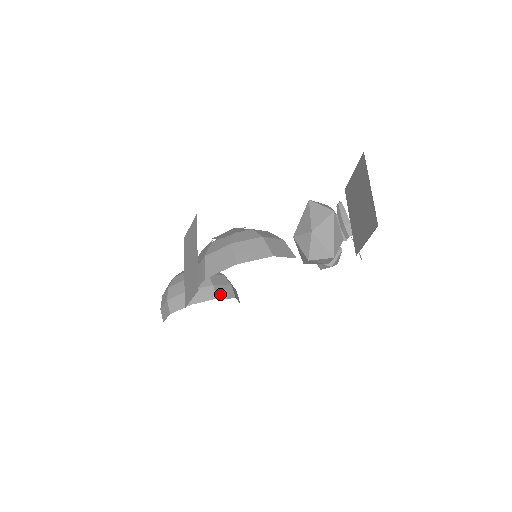
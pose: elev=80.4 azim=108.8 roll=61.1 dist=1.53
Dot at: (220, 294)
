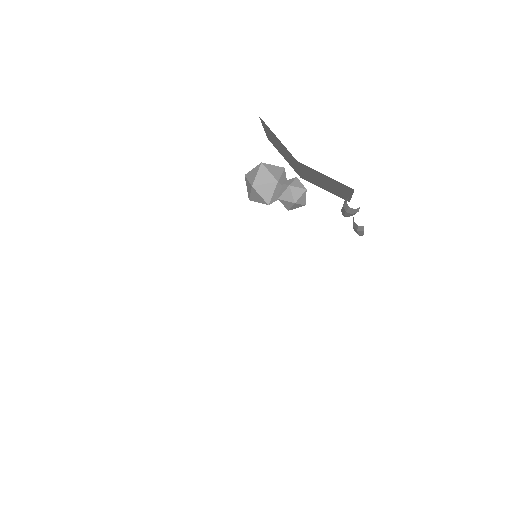
Dot at: occluded
